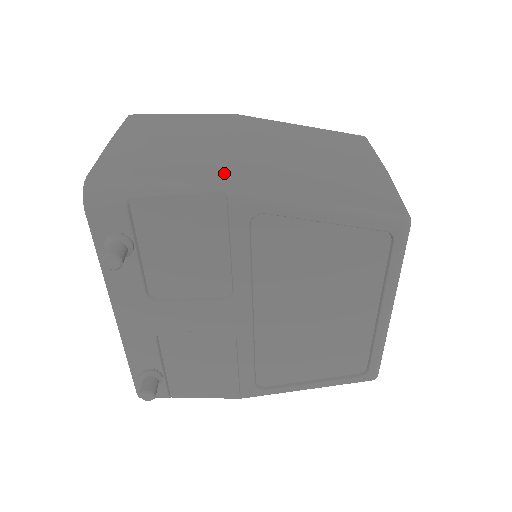
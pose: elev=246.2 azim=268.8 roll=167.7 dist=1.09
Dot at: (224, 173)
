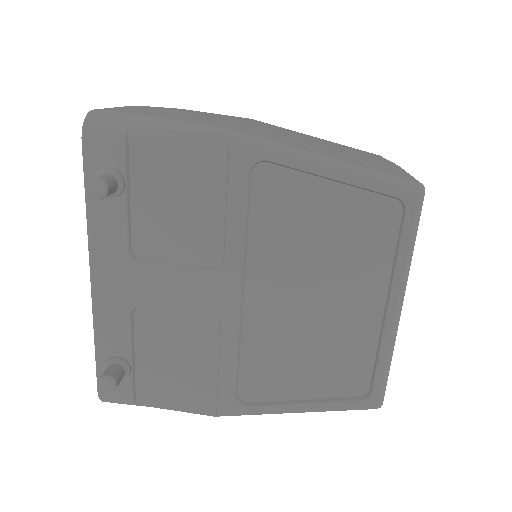
Dot at: (231, 125)
